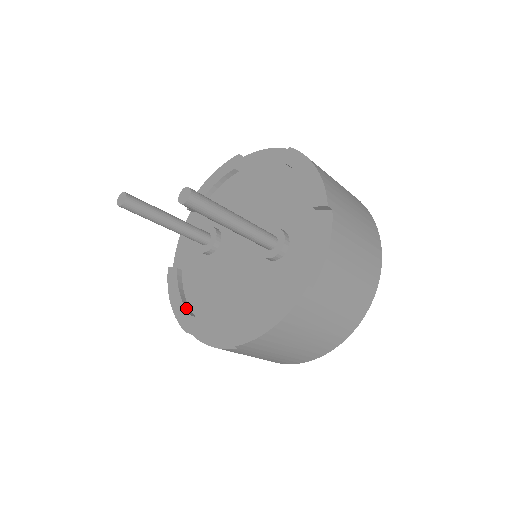
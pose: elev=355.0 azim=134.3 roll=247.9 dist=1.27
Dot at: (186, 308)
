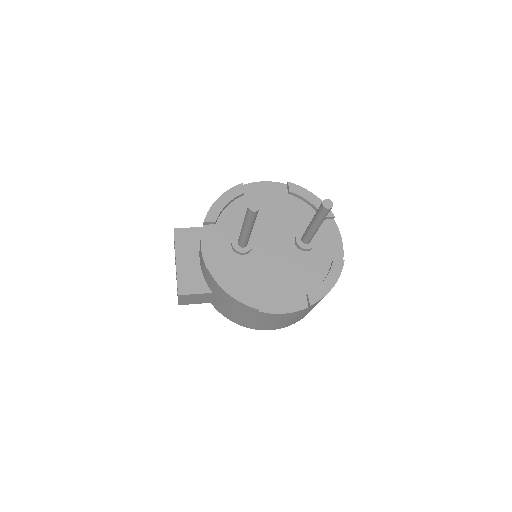
Dot at: (249, 294)
